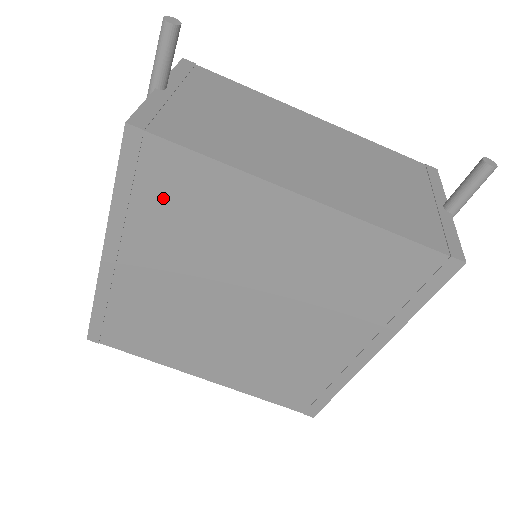
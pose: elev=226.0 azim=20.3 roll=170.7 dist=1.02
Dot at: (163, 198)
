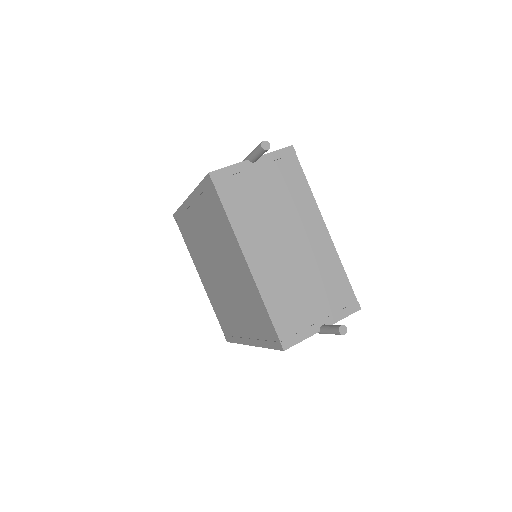
Dot at: (210, 206)
